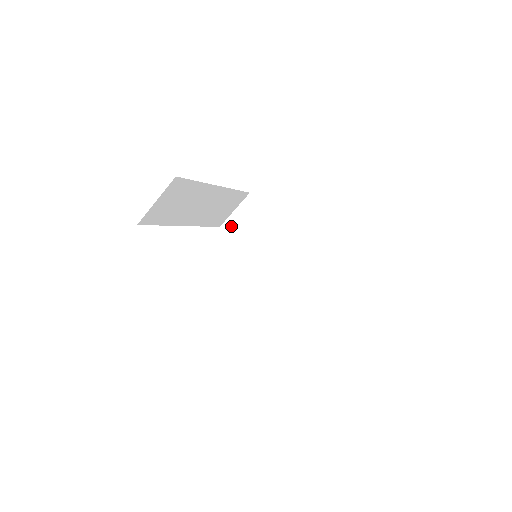
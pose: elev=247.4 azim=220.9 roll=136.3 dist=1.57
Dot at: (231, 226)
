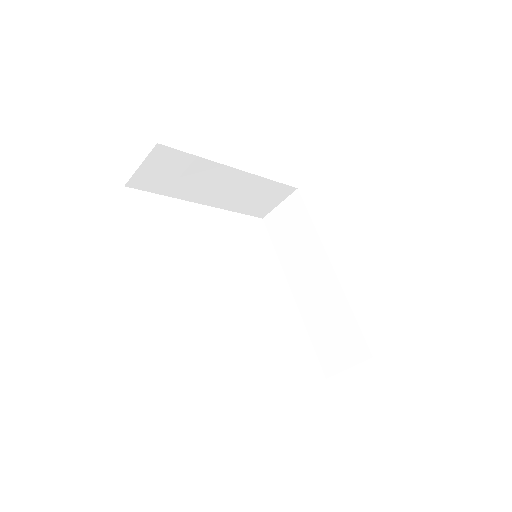
Dot at: (272, 220)
